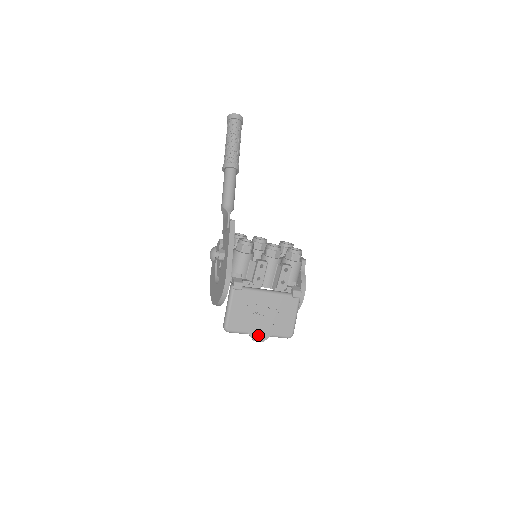
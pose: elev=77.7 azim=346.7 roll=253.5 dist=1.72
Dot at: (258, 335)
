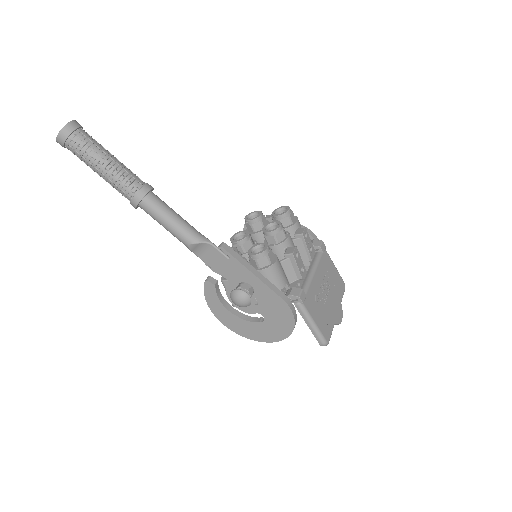
Dot at: (338, 315)
